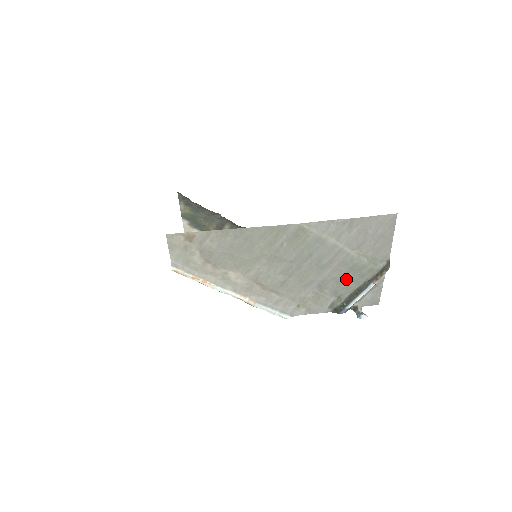
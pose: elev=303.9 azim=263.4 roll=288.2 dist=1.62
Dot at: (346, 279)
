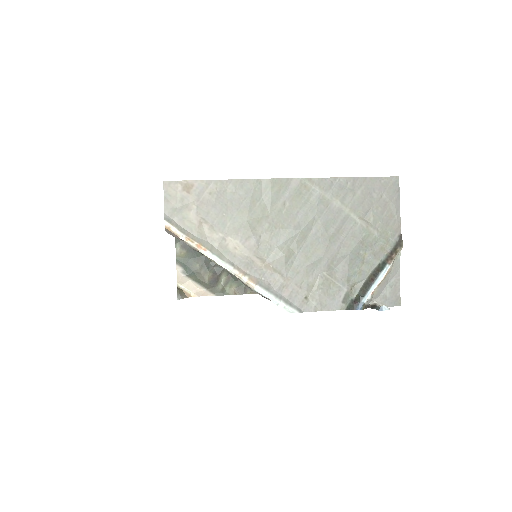
Dot at: (357, 259)
